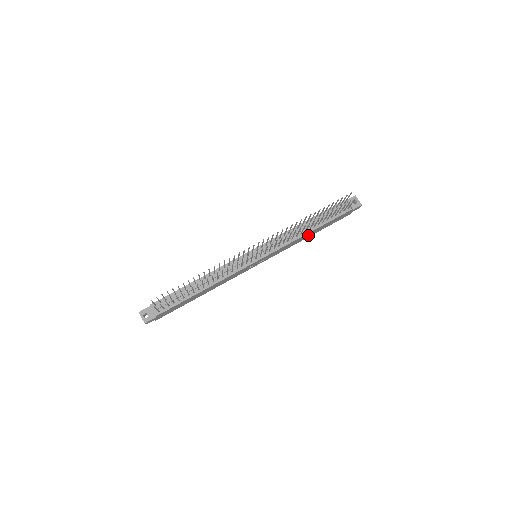
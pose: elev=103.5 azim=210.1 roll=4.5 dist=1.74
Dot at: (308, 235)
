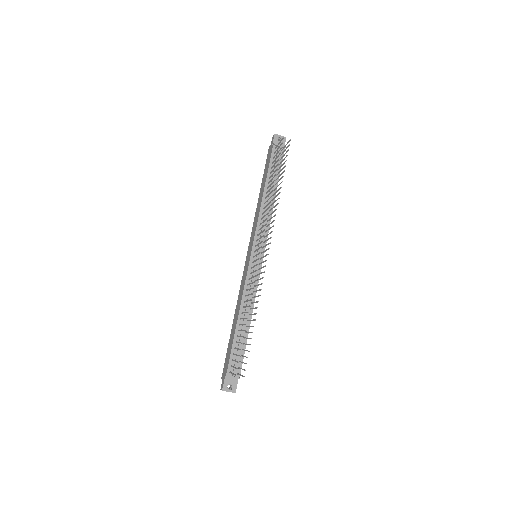
Dot at: occluded
